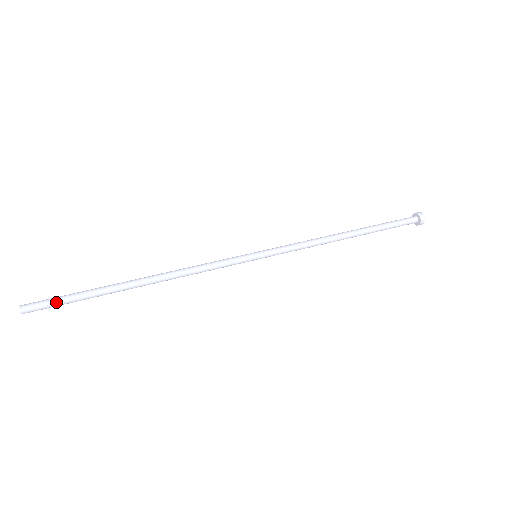
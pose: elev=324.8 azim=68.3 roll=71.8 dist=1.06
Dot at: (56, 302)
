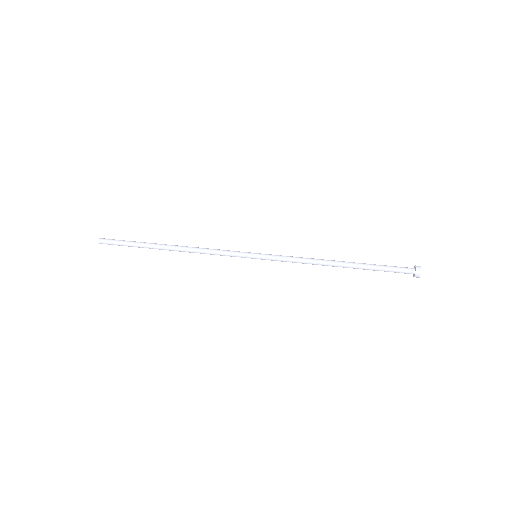
Dot at: (119, 244)
